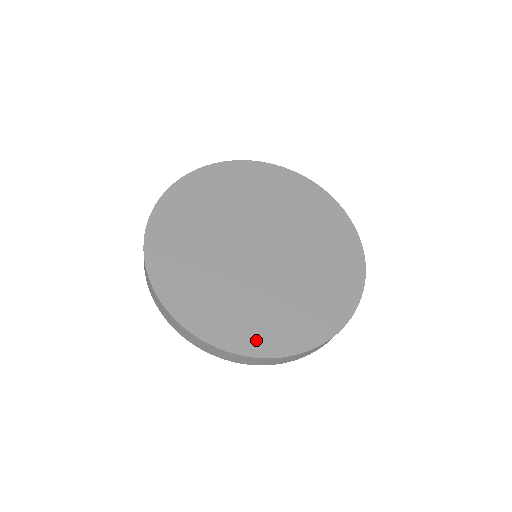
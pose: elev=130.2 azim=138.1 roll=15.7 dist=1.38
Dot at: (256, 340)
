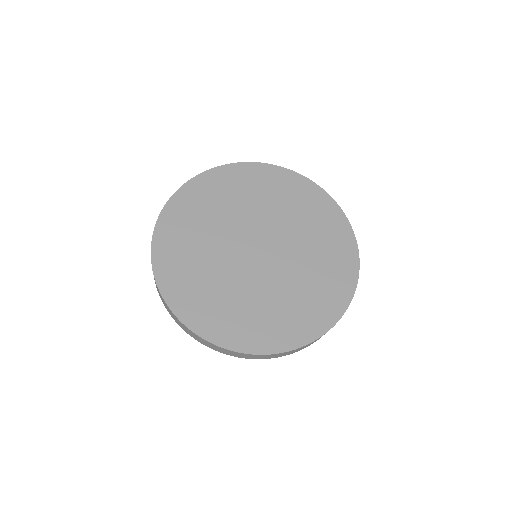
Dot at: (278, 337)
